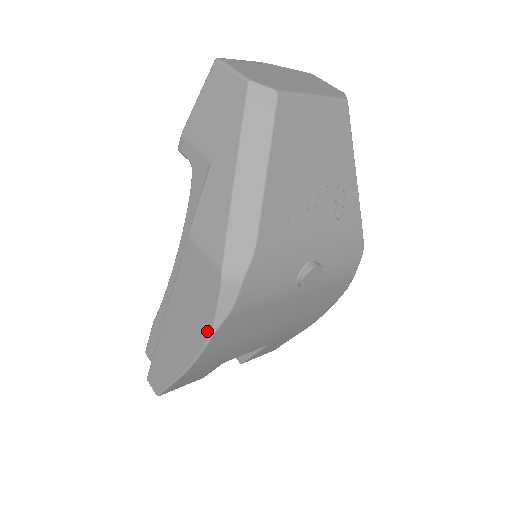
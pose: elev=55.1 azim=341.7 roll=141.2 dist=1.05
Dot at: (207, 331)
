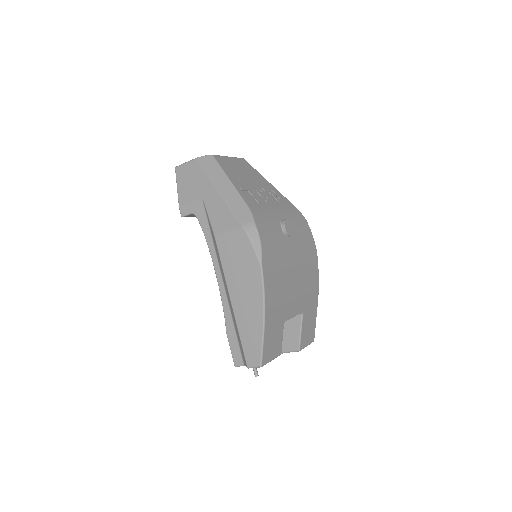
Dot at: (258, 268)
